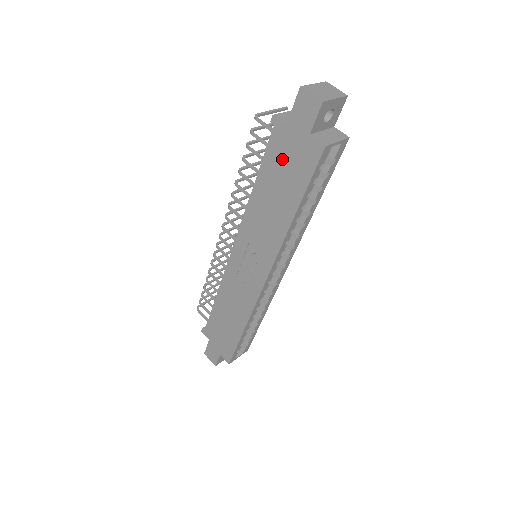
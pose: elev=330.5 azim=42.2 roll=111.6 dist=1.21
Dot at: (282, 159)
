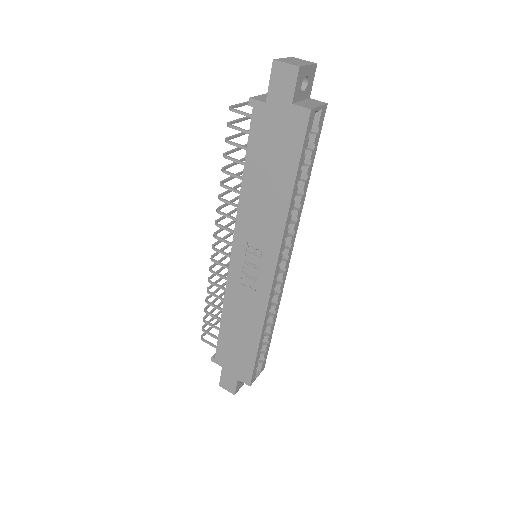
Dot at: (268, 139)
